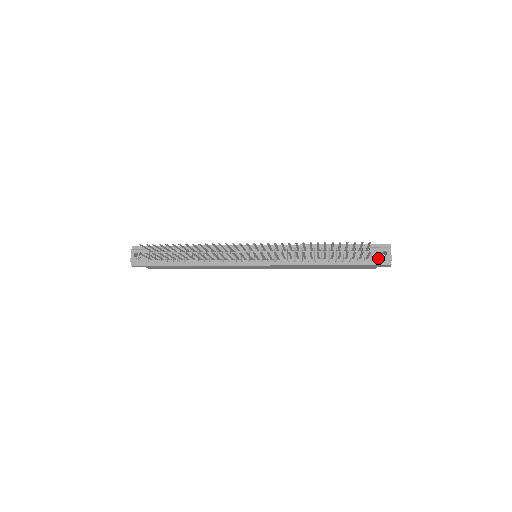
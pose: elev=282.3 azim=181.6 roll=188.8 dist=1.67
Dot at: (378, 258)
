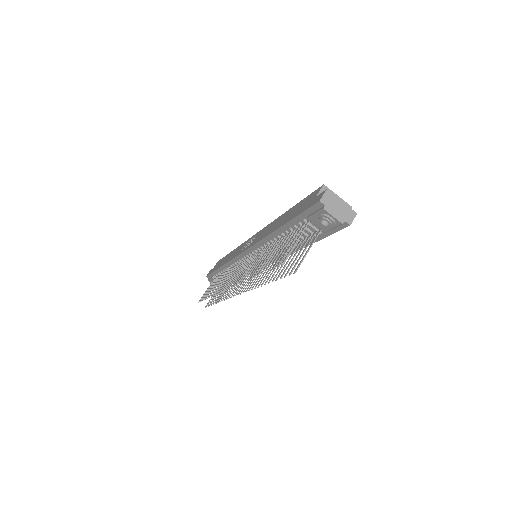
Dot at: (327, 227)
